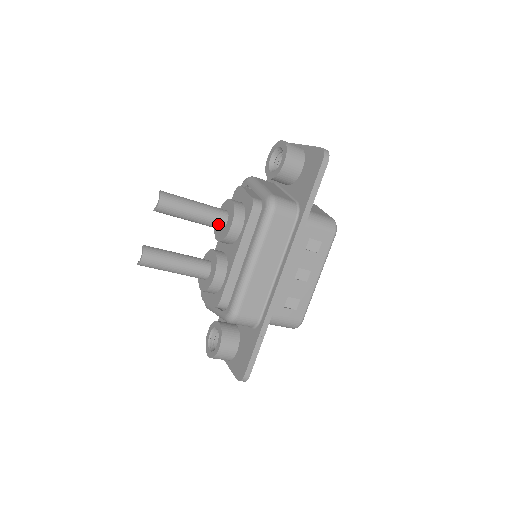
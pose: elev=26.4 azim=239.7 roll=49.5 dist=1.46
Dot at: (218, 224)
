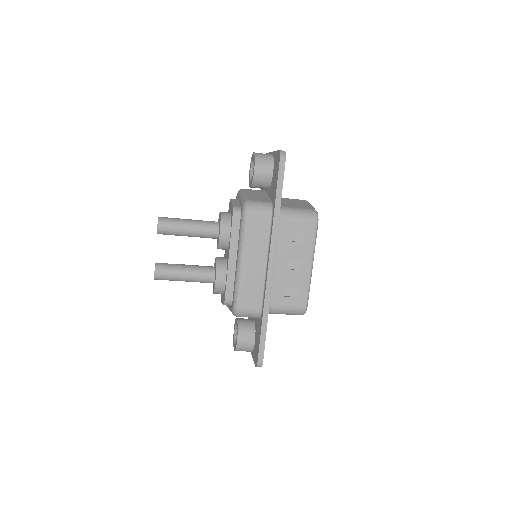
Dot at: (212, 234)
